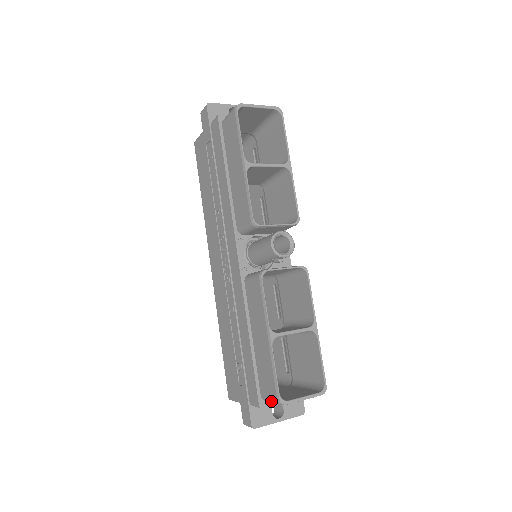
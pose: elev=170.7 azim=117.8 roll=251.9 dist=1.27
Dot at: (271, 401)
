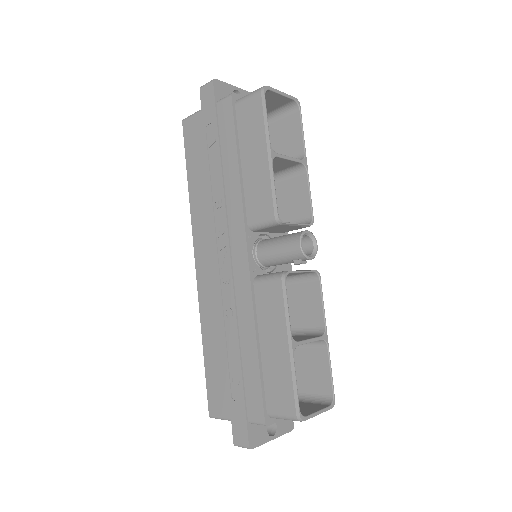
Dot at: (284, 417)
